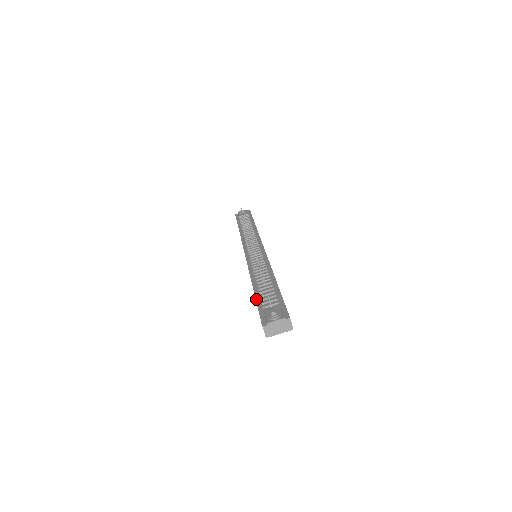
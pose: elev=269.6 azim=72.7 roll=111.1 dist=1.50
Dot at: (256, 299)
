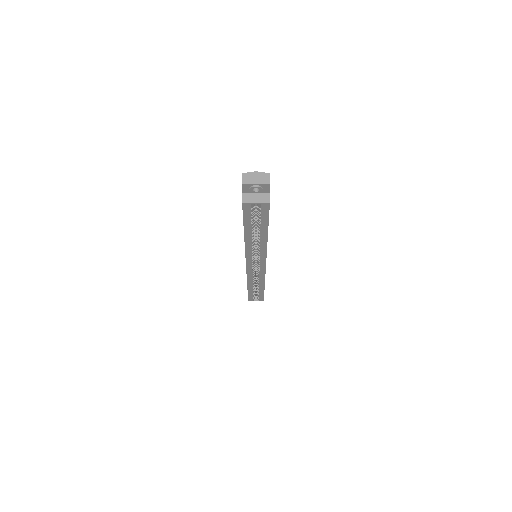
Dot at: occluded
